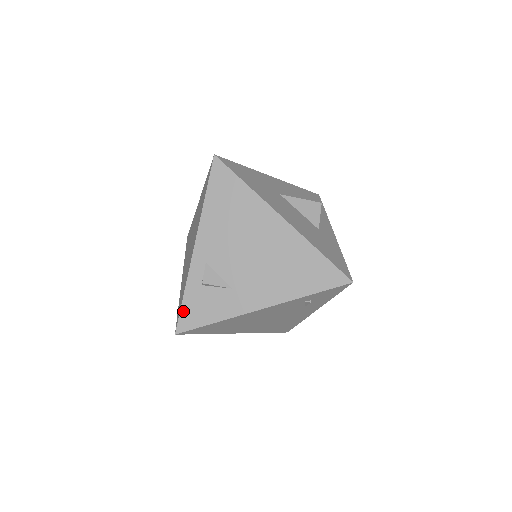
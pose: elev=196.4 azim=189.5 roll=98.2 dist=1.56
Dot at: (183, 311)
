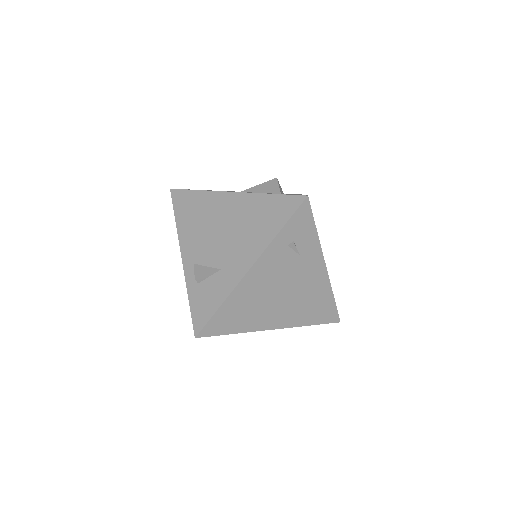
Dot at: (193, 314)
